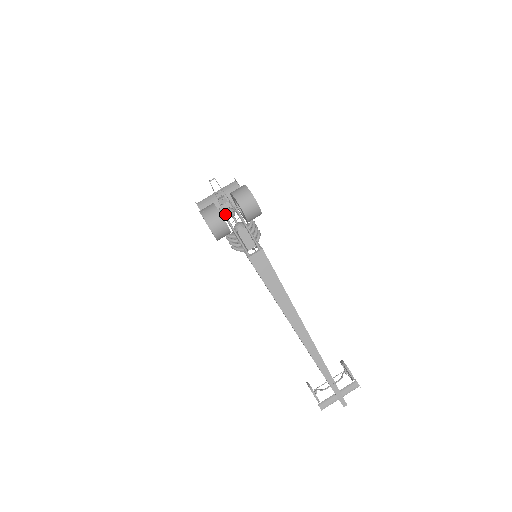
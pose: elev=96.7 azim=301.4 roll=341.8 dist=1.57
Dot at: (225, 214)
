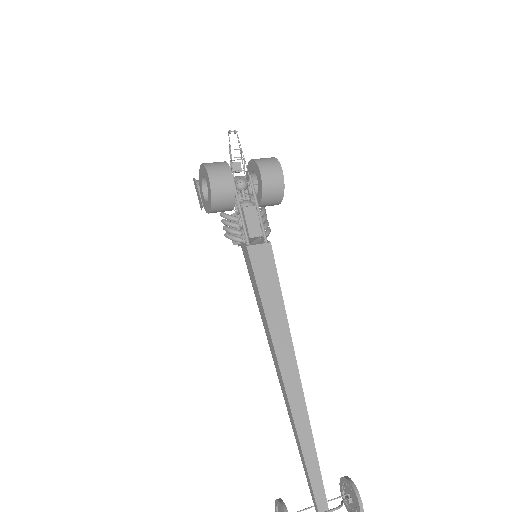
Dot at: occluded
